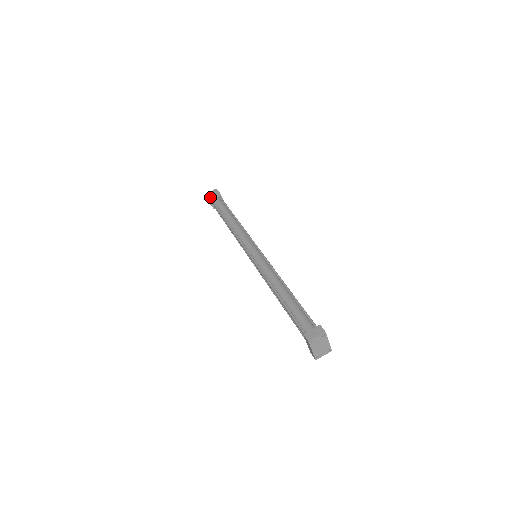
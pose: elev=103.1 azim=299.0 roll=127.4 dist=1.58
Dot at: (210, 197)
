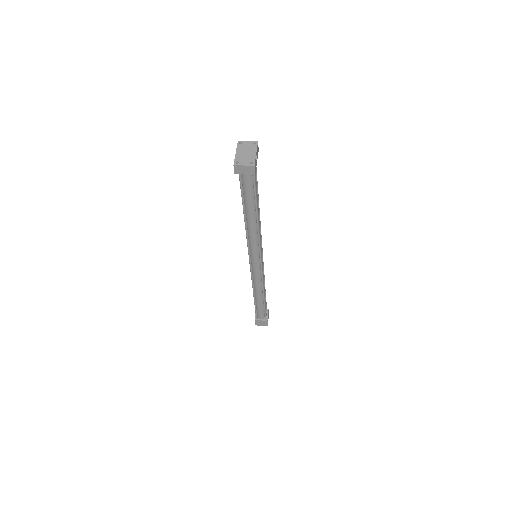
Dot at: occluded
